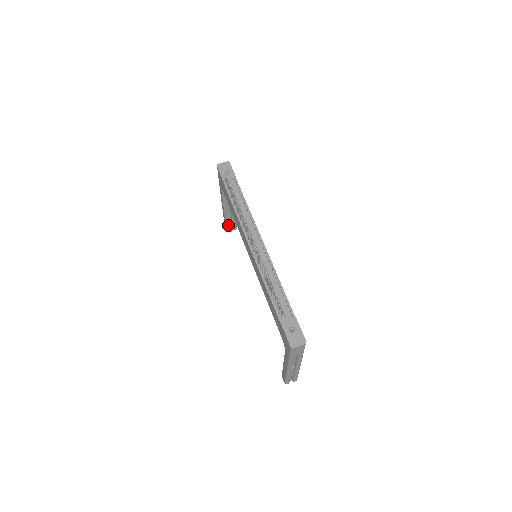
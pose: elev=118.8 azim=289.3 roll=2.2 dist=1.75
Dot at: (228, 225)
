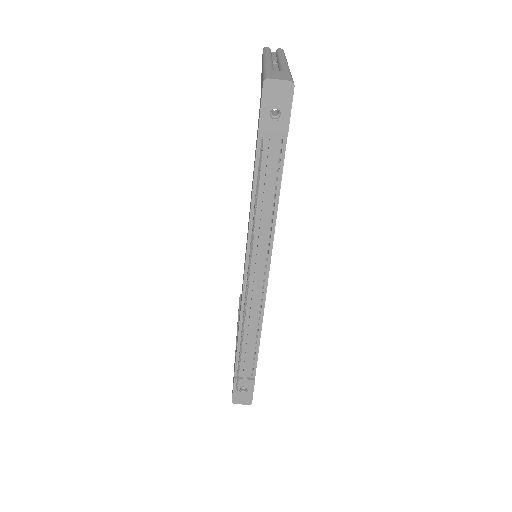
Dot at: occluded
